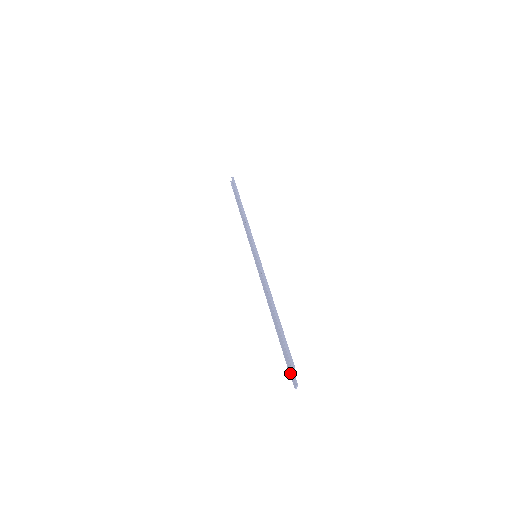
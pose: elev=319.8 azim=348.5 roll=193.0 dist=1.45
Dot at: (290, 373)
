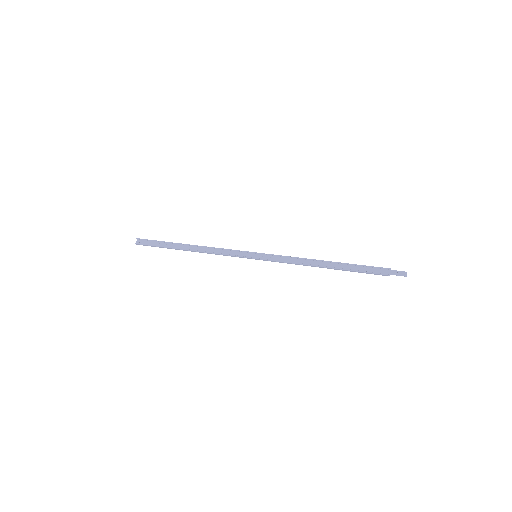
Dot at: (392, 273)
